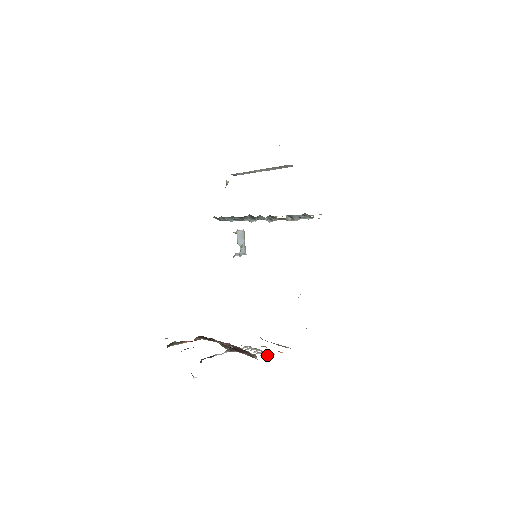
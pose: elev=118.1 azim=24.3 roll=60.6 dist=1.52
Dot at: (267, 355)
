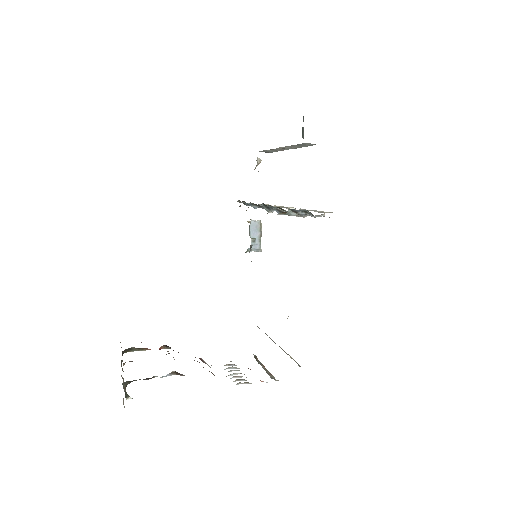
Dot at: (241, 383)
